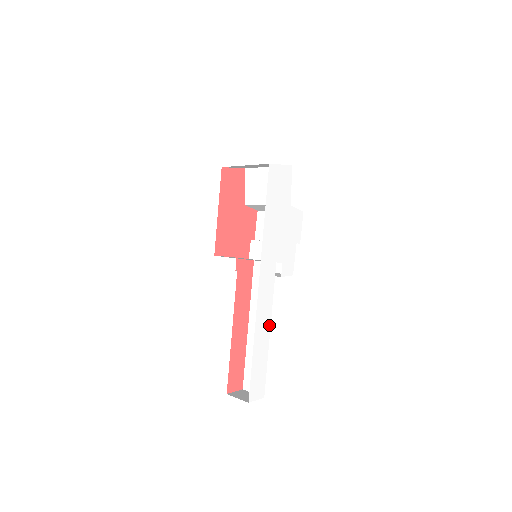
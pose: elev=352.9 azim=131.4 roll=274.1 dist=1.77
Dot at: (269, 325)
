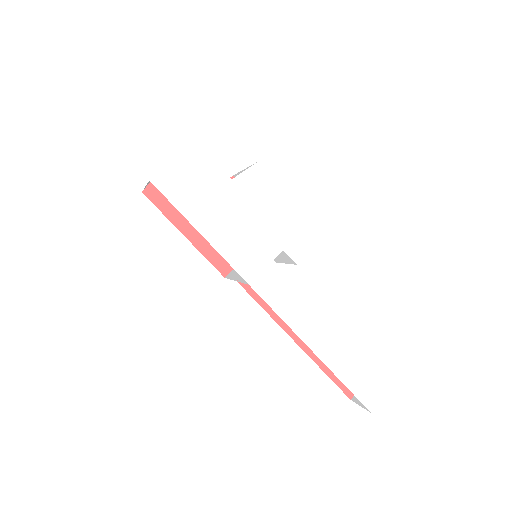
Dot at: (328, 325)
